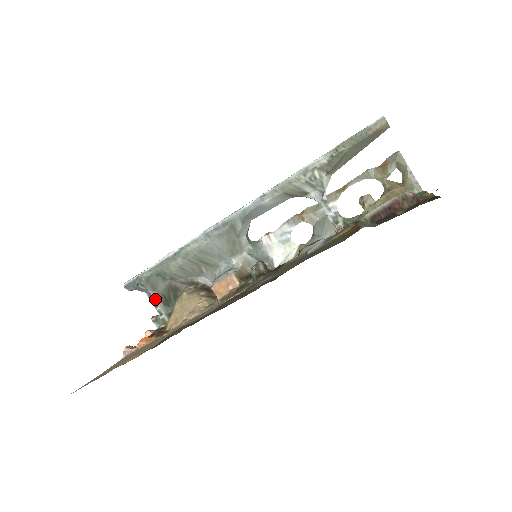
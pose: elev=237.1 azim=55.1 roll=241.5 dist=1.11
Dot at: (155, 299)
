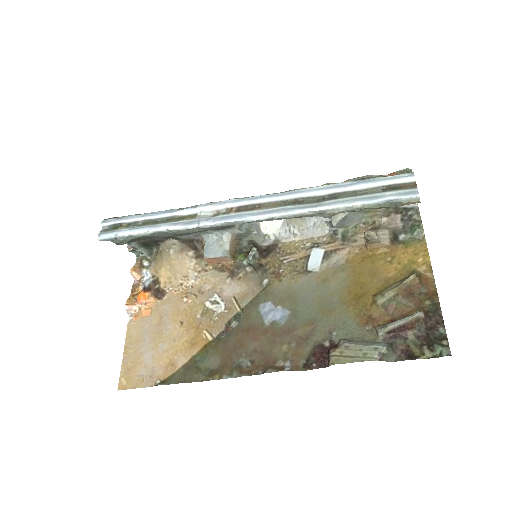
Dot at: (135, 246)
